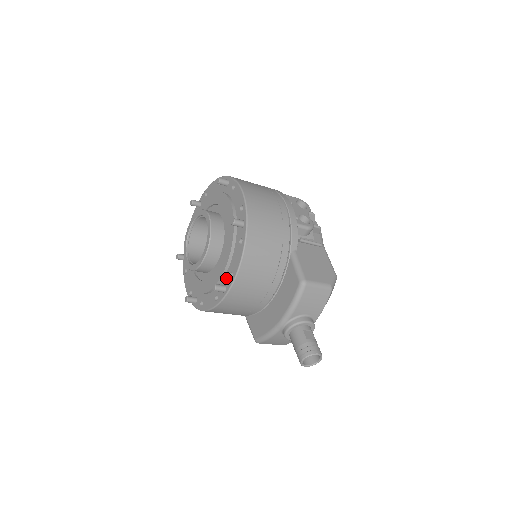
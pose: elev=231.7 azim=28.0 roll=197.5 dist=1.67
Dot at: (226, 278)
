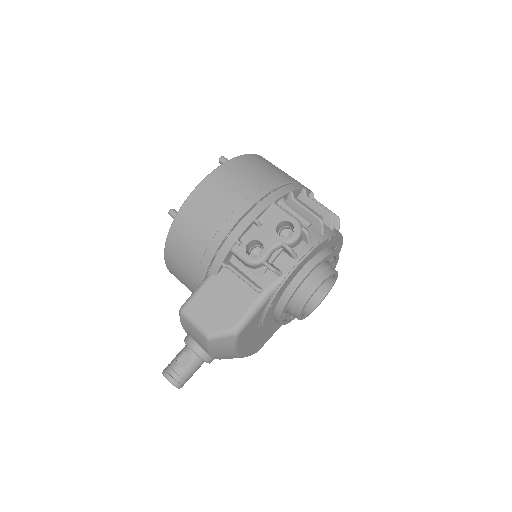
Dot at: occluded
